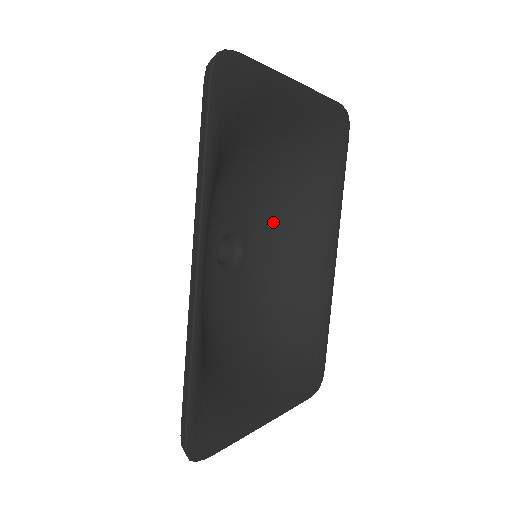
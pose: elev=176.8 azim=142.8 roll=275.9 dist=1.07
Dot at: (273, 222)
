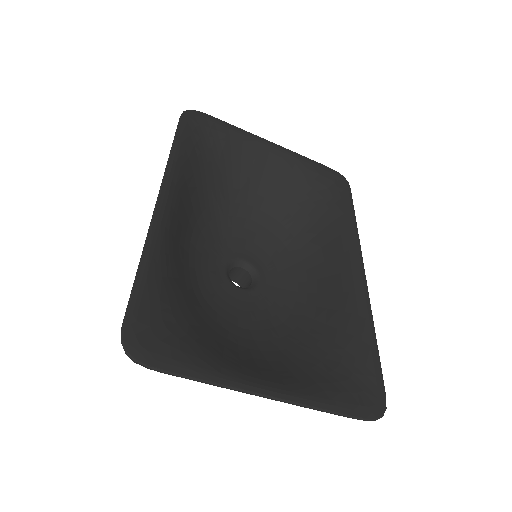
Dot at: (291, 259)
